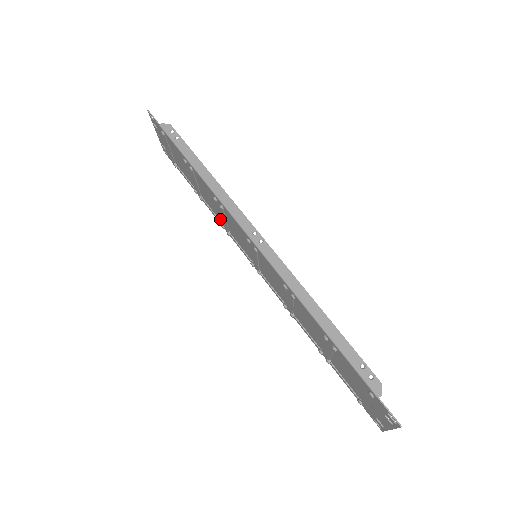
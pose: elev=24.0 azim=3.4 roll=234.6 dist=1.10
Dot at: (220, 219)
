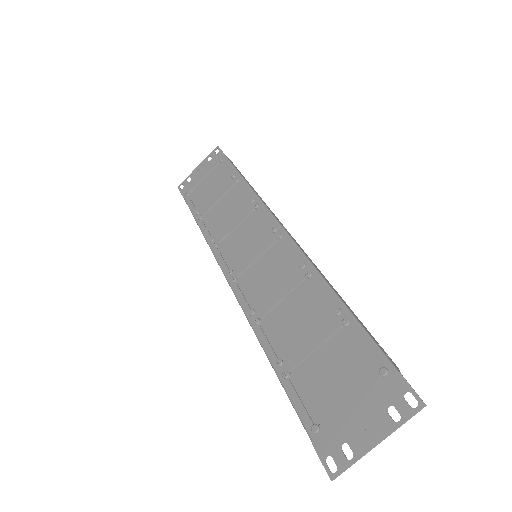
Dot at: (215, 234)
